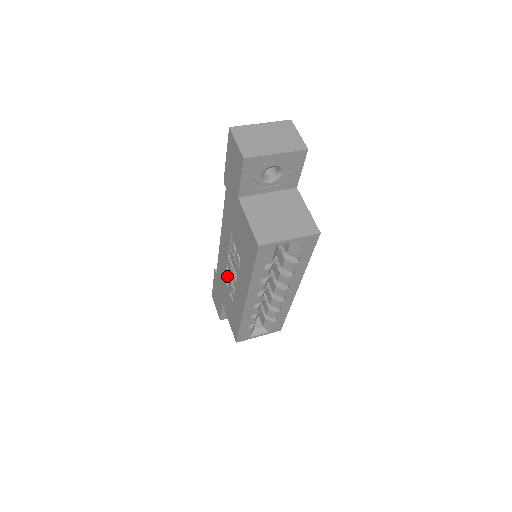
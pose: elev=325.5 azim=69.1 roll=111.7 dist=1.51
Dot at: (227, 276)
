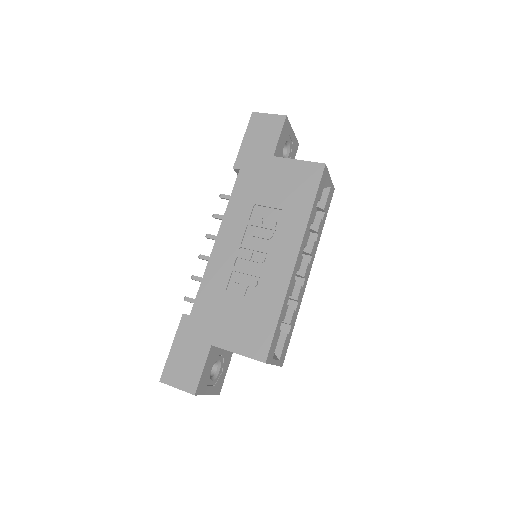
Dot at: (236, 276)
